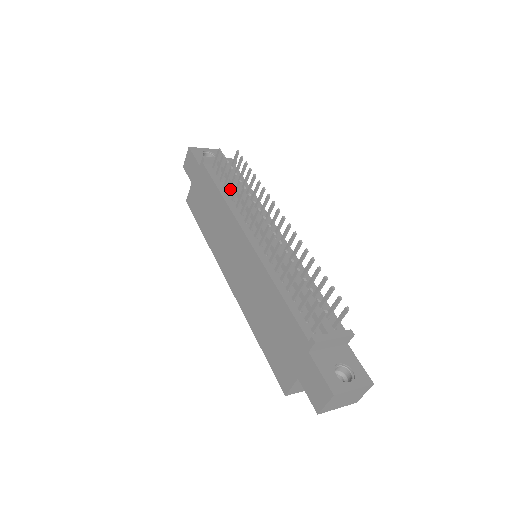
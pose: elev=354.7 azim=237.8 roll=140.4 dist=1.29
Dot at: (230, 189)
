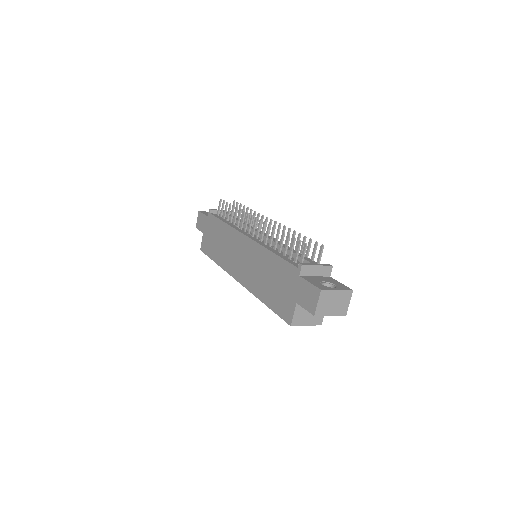
Dot at: (231, 218)
